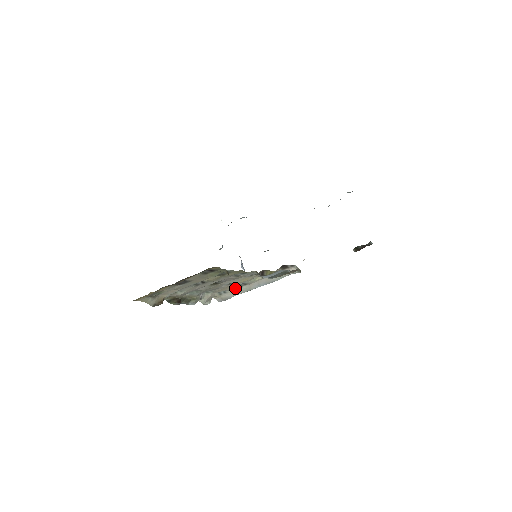
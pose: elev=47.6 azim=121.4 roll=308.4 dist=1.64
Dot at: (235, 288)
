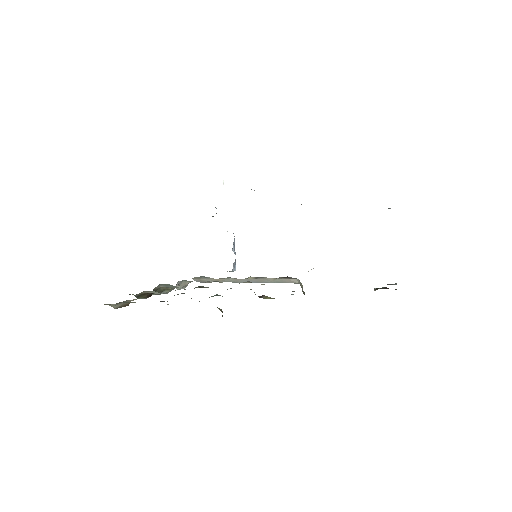
Dot at: (220, 278)
